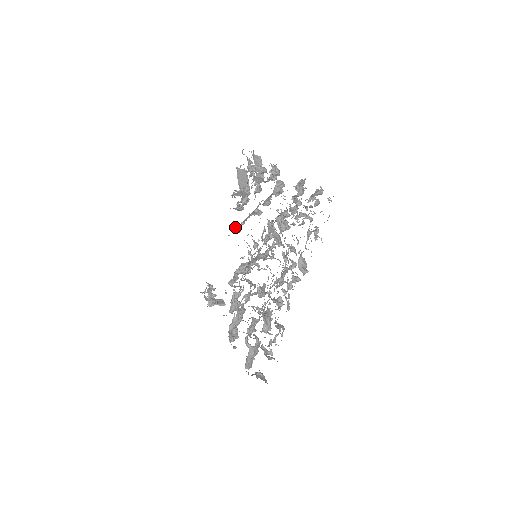
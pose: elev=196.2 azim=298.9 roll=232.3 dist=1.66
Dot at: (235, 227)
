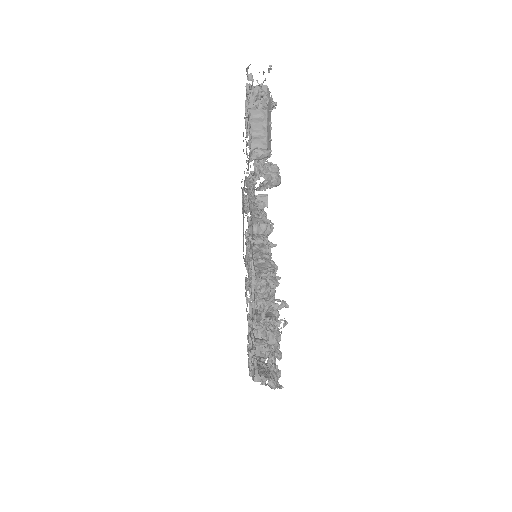
Dot at: (248, 177)
